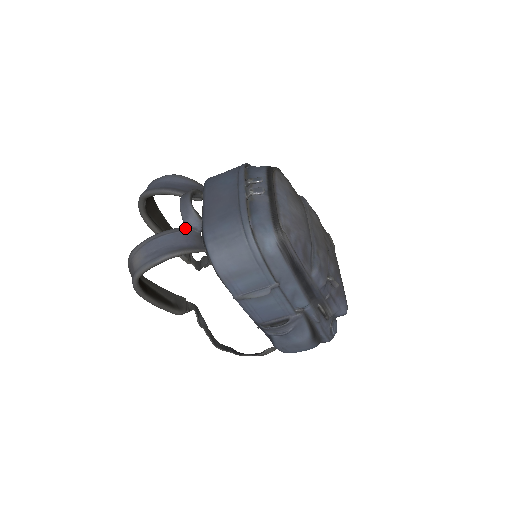
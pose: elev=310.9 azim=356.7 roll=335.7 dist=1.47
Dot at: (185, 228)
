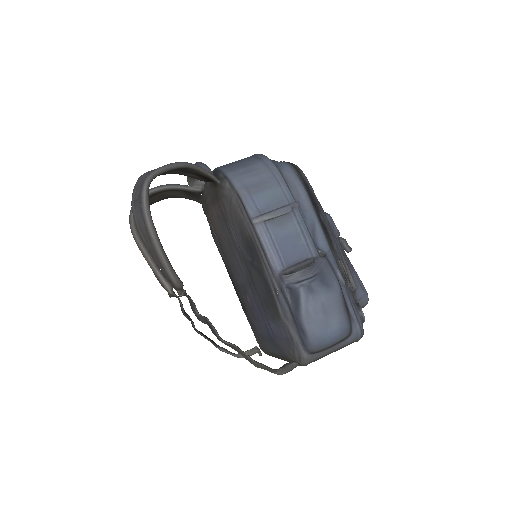
Dot at: occluded
